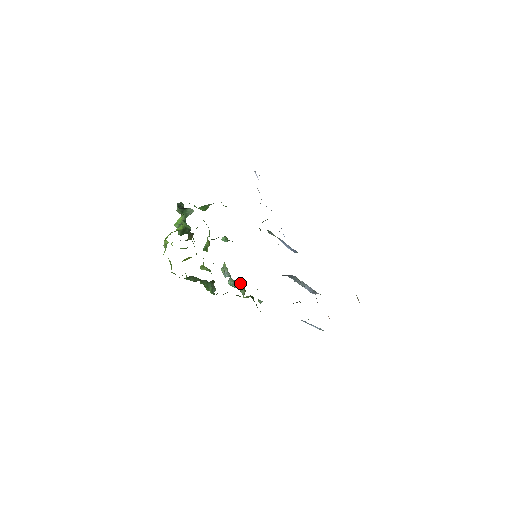
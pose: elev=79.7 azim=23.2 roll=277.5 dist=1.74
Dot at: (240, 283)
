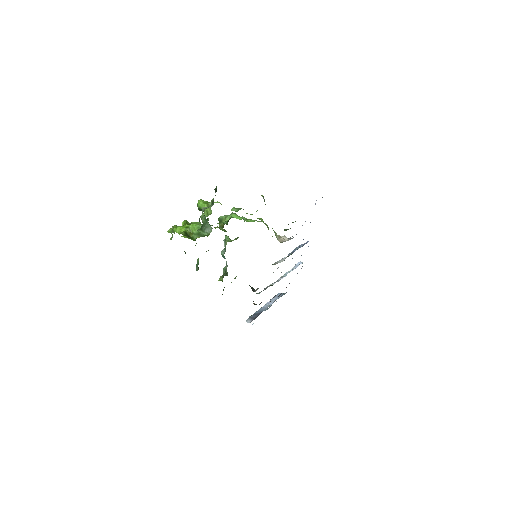
Dot at: (227, 265)
